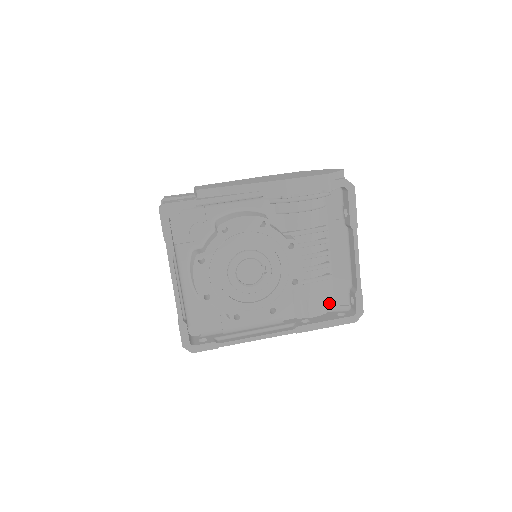
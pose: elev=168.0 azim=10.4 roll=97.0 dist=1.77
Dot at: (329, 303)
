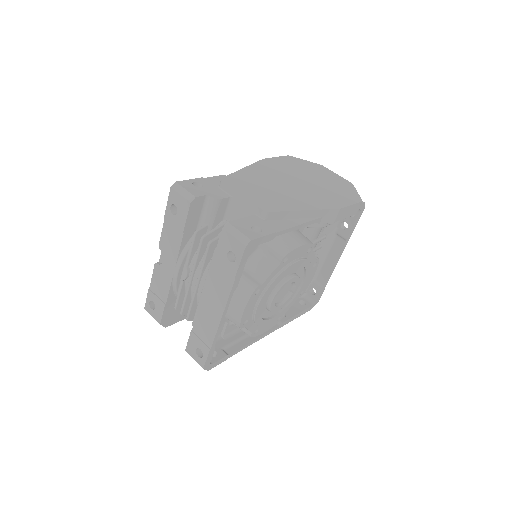
Dot at: occluded
